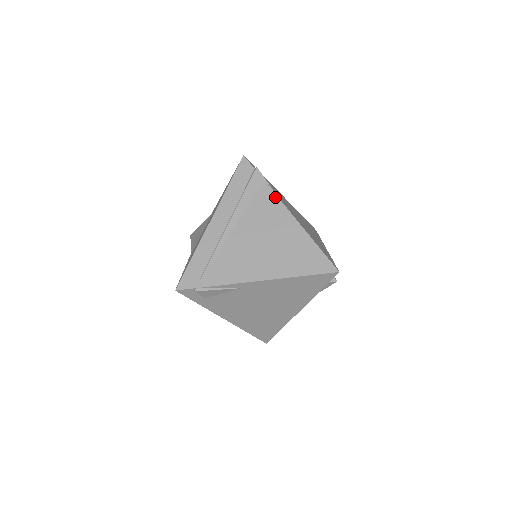
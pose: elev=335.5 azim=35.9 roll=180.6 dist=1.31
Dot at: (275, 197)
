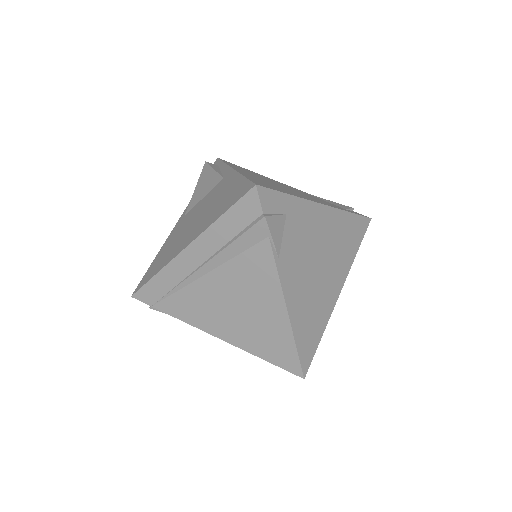
Dot at: (273, 265)
